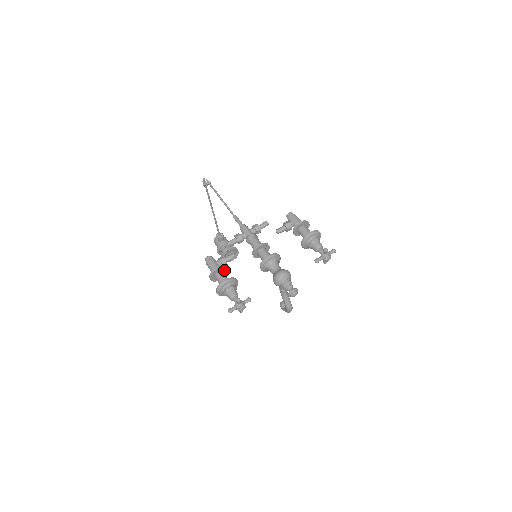
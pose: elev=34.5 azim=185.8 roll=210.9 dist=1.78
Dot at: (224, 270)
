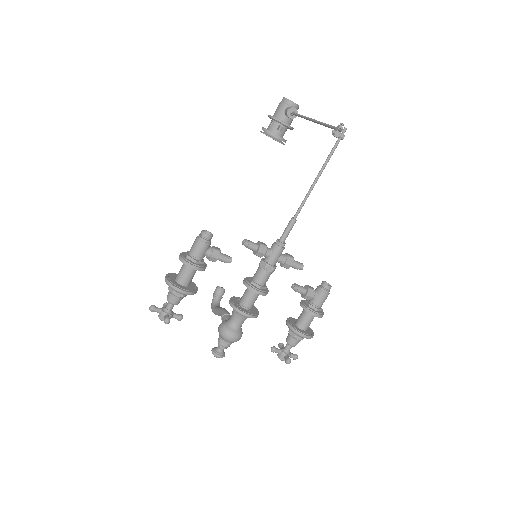
Dot at: occluded
